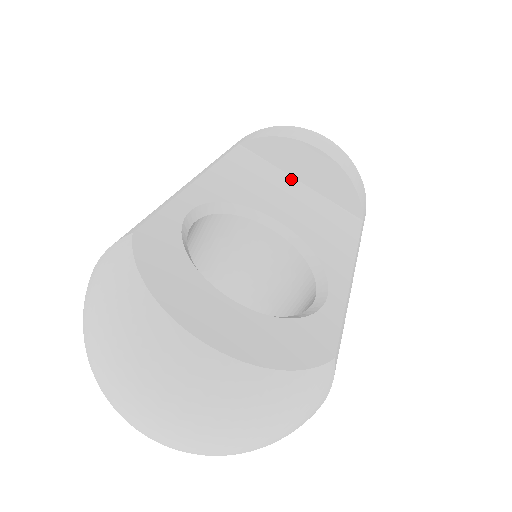
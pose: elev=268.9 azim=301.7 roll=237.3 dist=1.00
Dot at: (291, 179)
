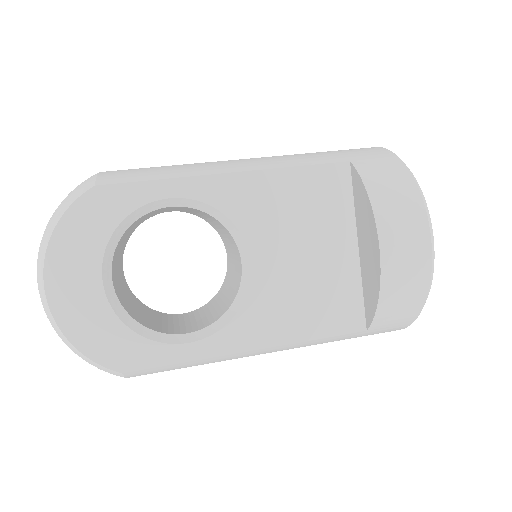
Dot at: (350, 236)
